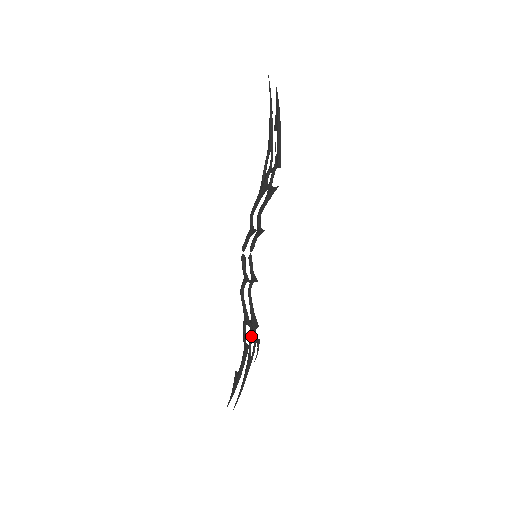
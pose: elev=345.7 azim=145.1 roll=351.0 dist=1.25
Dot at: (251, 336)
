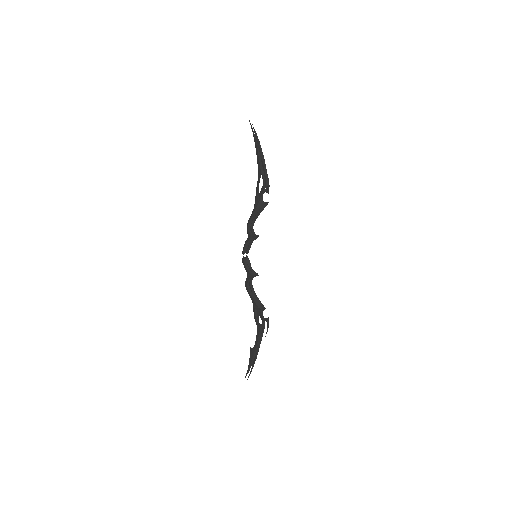
Dot at: (258, 318)
